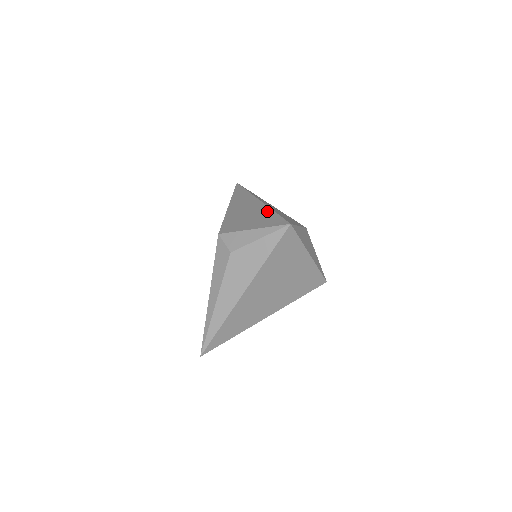
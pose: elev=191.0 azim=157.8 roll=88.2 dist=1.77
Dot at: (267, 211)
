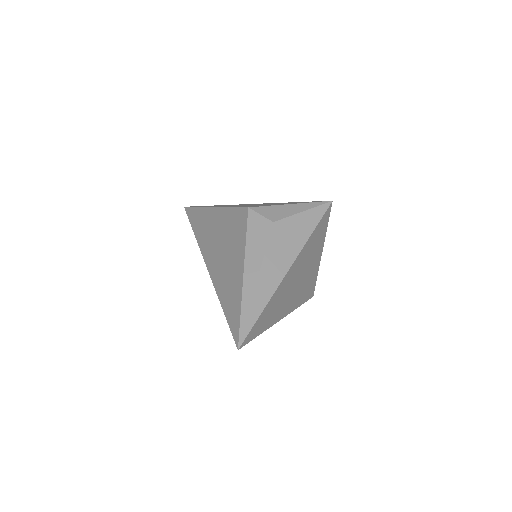
Dot at: occluded
